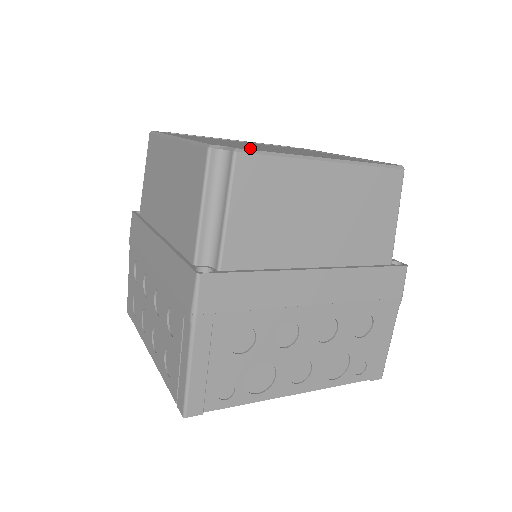
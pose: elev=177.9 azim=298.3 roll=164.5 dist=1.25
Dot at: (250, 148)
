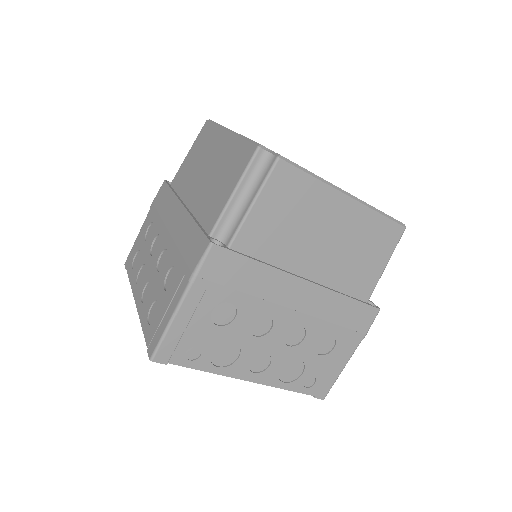
Dot at: occluded
